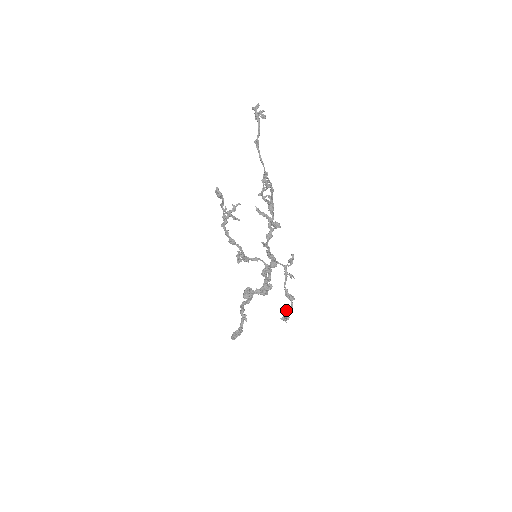
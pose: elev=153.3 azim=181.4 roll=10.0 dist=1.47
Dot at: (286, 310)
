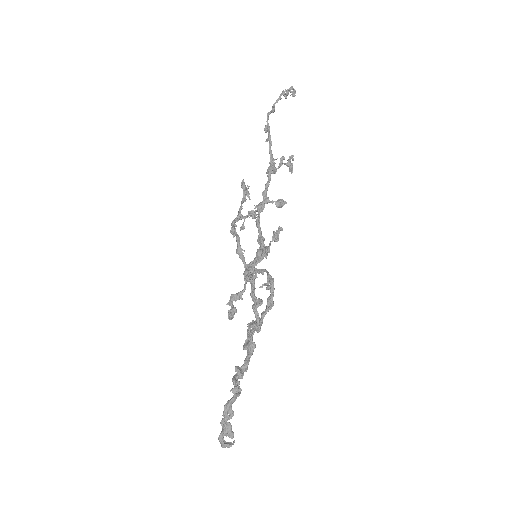
Dot at: occluded
